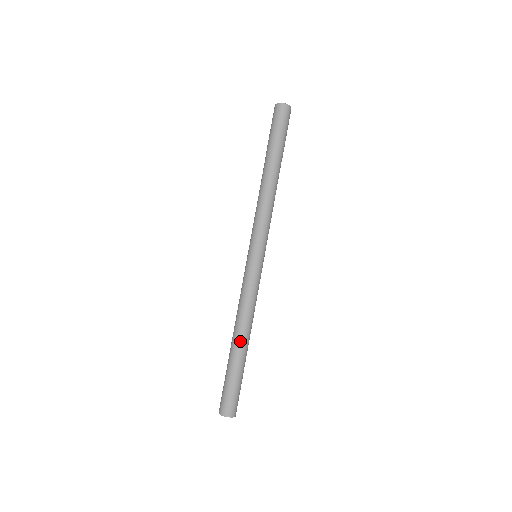
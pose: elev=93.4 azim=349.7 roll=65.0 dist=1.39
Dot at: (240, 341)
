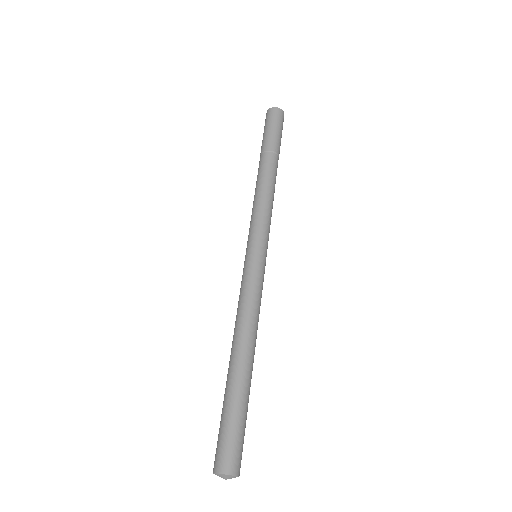
Dot at: (246, 358)
